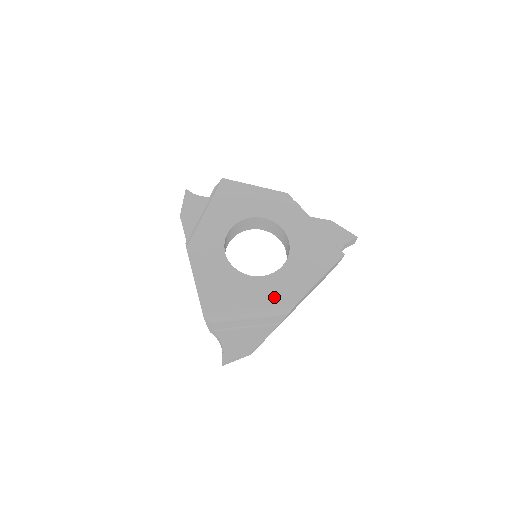
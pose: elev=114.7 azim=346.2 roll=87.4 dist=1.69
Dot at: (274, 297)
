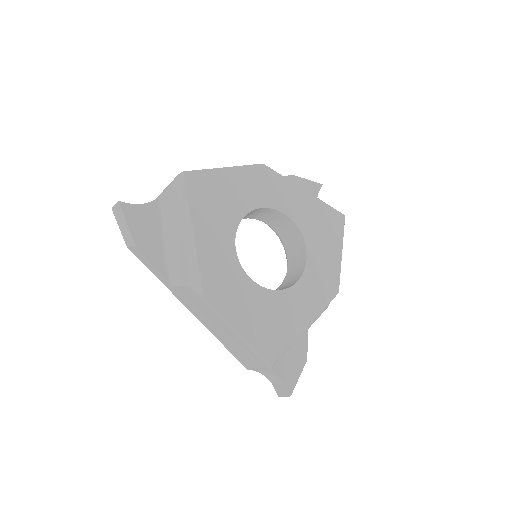
Dot at: (319, 299)
